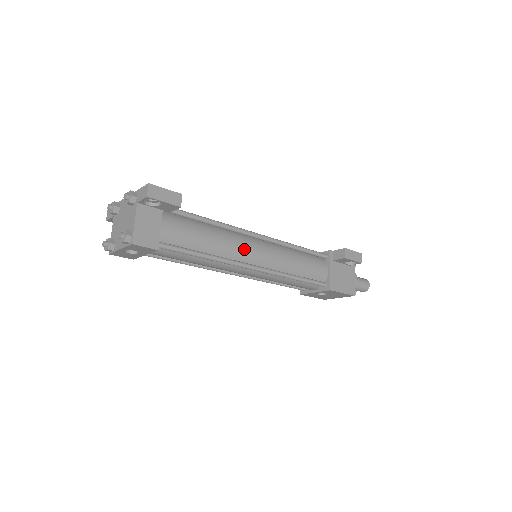
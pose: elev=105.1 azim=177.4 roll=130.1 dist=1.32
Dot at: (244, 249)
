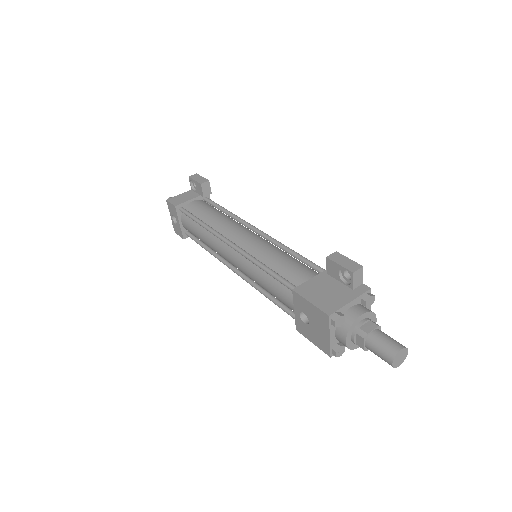
Dot at: (233, 229)
